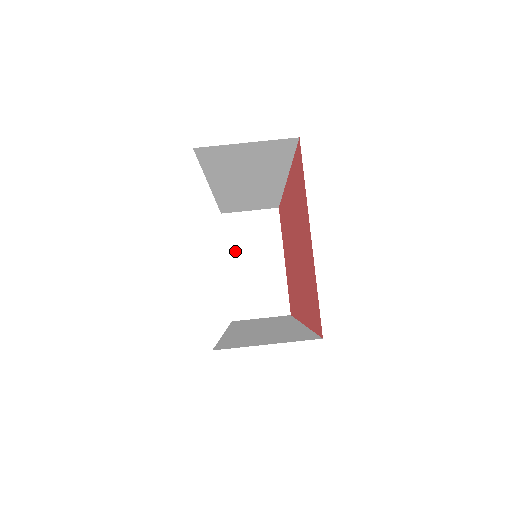
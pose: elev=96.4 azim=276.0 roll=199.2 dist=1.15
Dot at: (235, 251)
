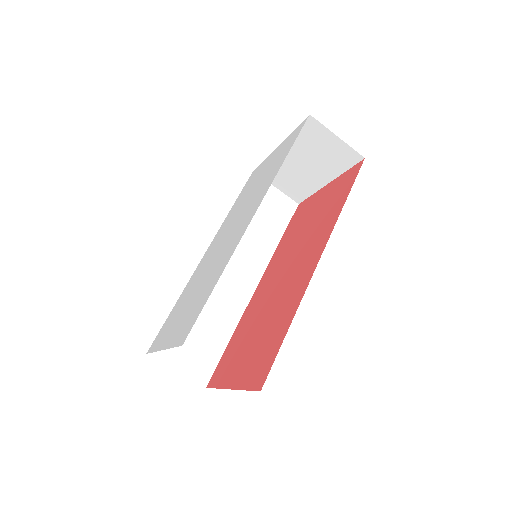
Dot at: (295, 145)
